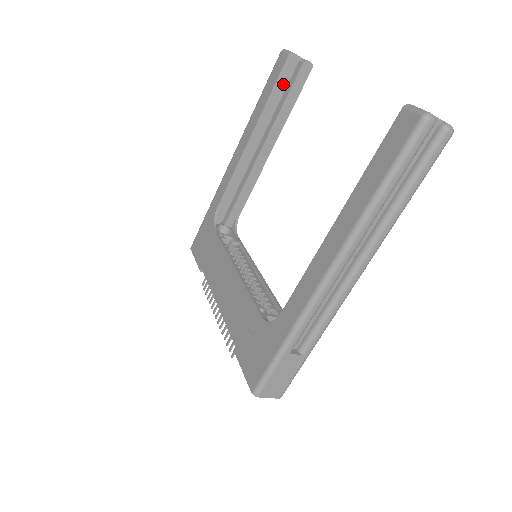
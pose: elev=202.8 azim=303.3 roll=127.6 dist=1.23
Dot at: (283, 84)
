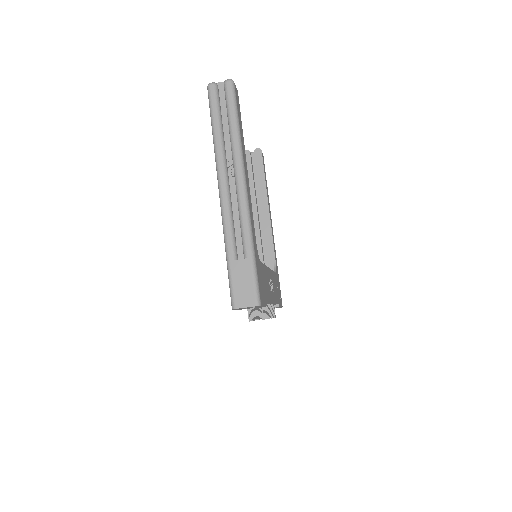
Dot at: (250, 169)
